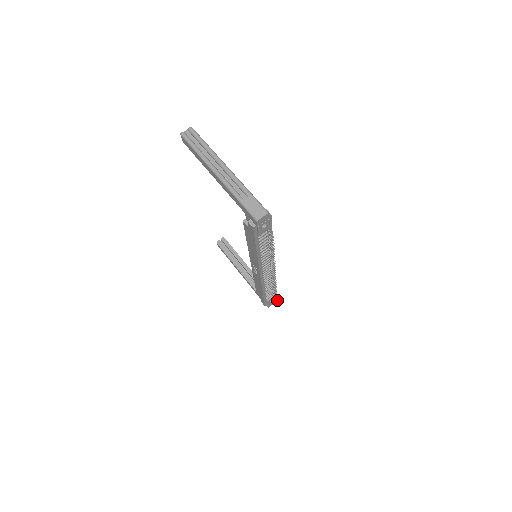
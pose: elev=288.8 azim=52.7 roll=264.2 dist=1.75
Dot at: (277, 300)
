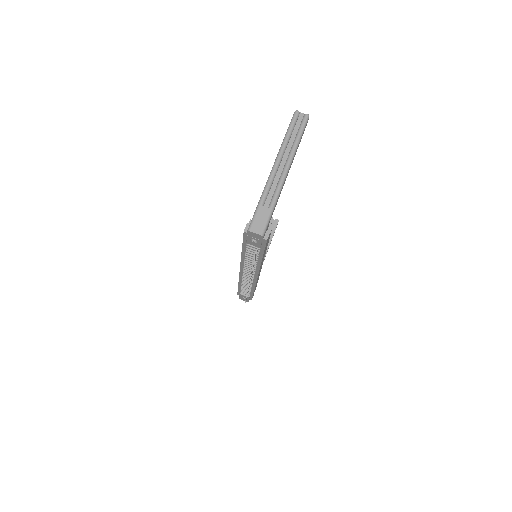
Dot at: occluded
